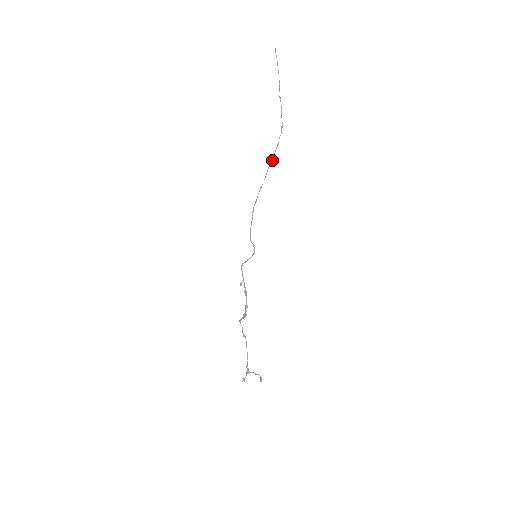
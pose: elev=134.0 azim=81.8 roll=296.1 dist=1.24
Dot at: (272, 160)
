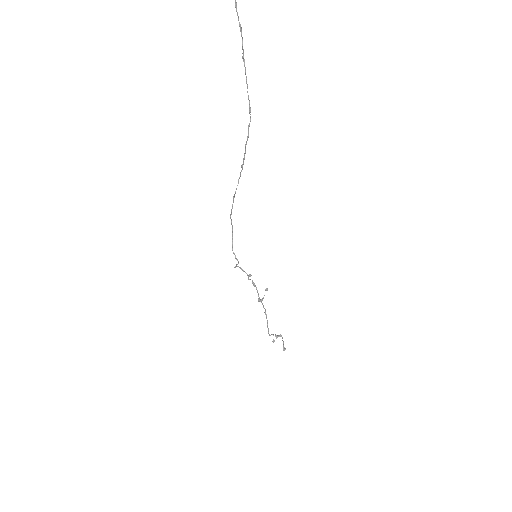
Dot at: (243, 161)
